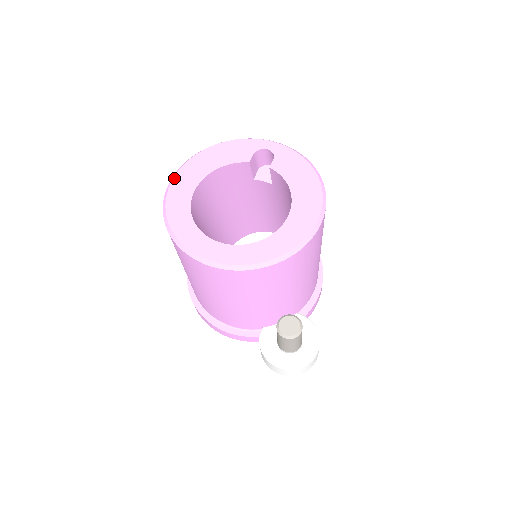
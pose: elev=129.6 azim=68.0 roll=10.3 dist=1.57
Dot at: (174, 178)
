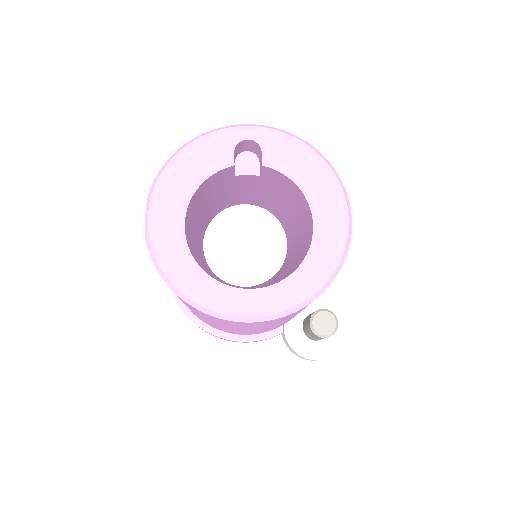
Dot at: (149, 219)
